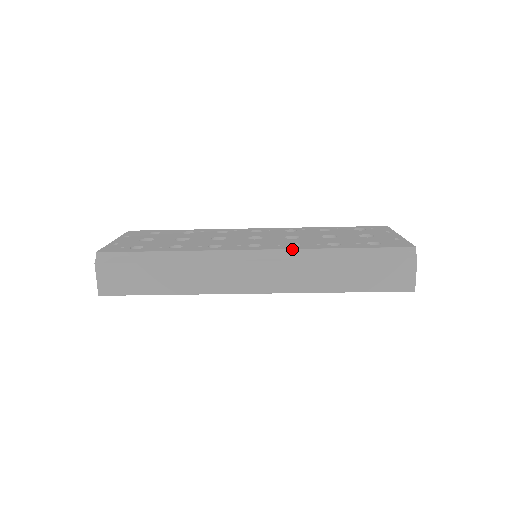
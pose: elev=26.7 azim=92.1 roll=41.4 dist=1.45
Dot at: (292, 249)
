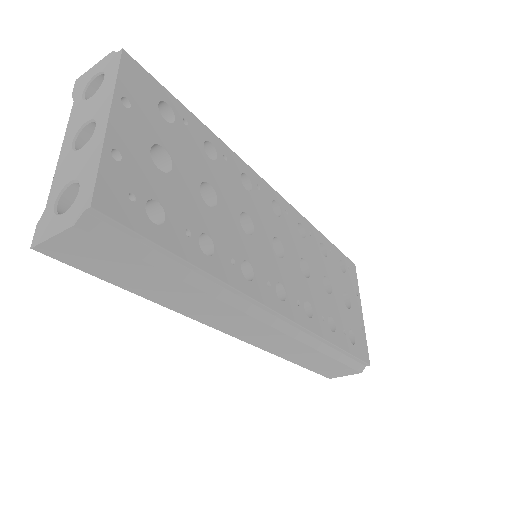
Dot at: (308, 330)
